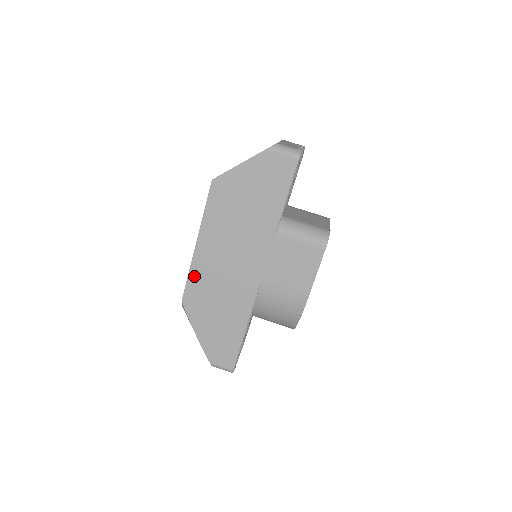
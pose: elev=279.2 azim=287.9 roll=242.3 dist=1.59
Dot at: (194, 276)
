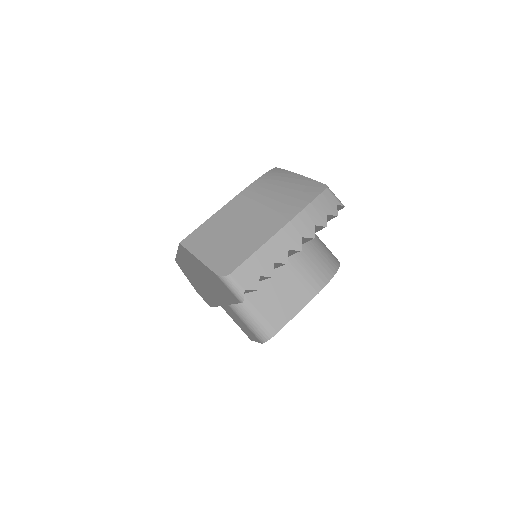
Dot at: occluded
